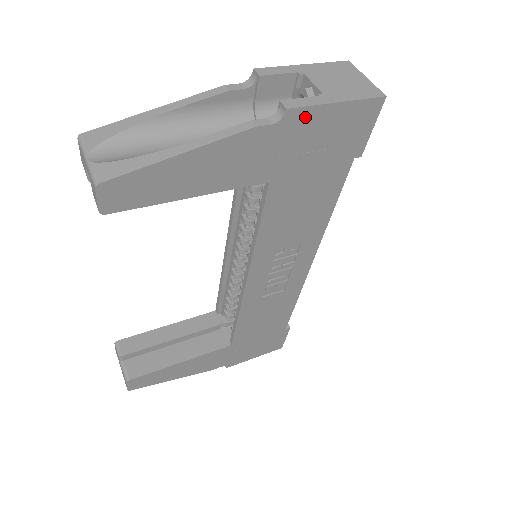
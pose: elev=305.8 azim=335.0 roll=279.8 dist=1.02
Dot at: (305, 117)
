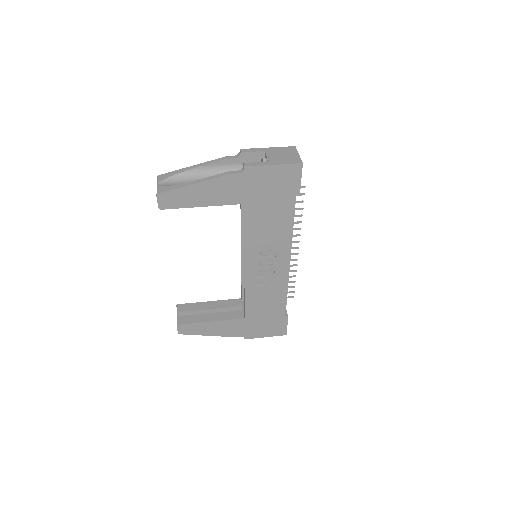
Dot at: (256, 171)
